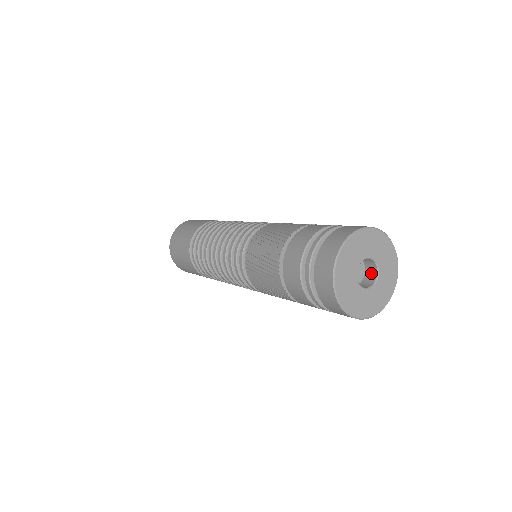
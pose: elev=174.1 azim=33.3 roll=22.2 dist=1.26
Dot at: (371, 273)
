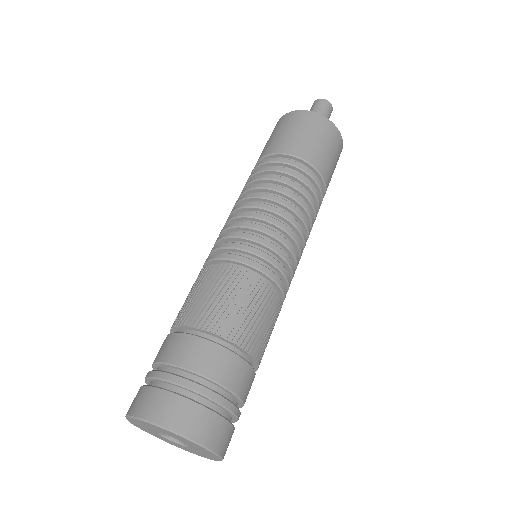
Dot at: occluded
